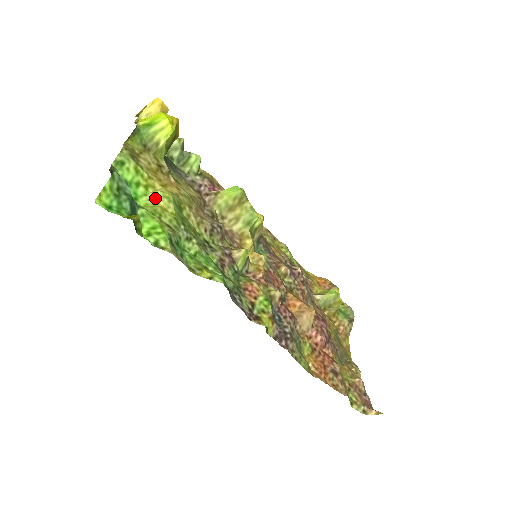
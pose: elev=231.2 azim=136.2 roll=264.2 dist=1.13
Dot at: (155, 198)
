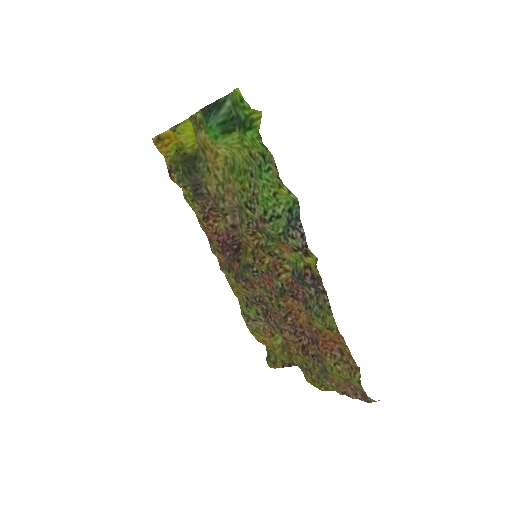
Dot at: (226, 146)
